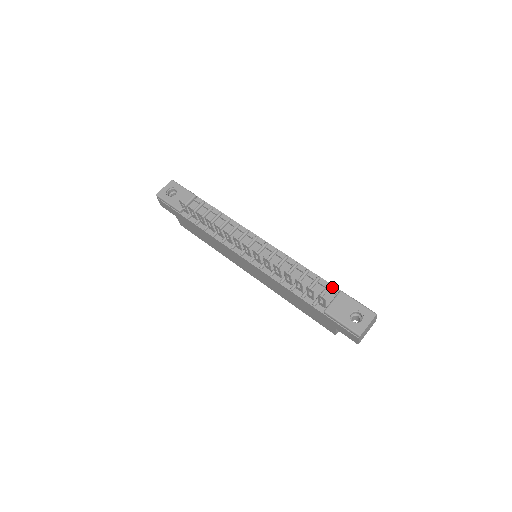
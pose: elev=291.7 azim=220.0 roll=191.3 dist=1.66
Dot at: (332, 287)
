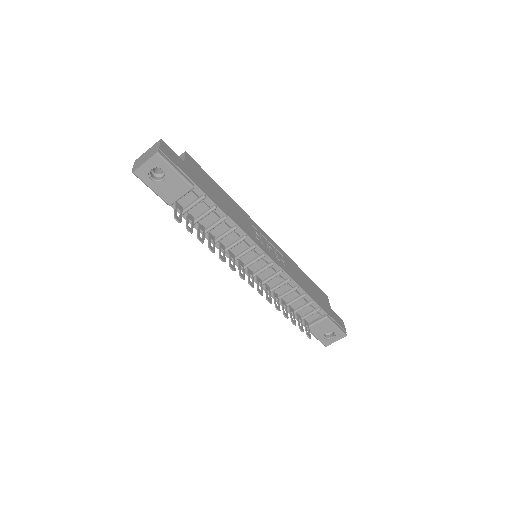
Dot at: (321, 310)
